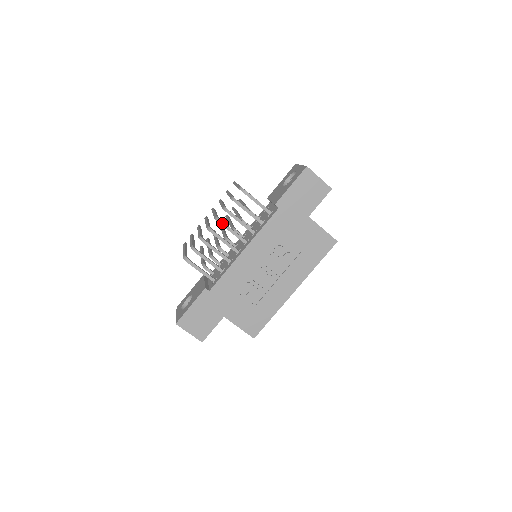
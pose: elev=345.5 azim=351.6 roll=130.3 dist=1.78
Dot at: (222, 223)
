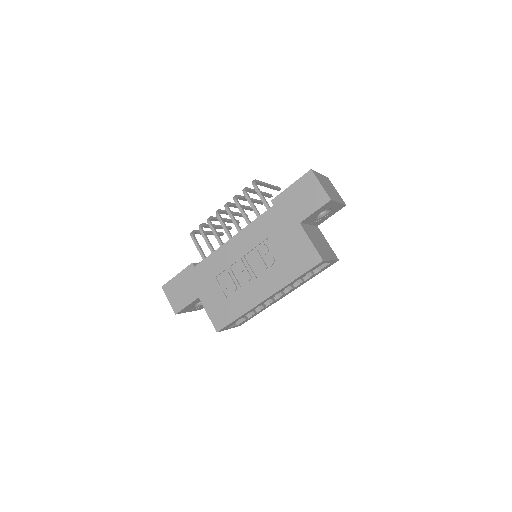
Dot at: (227, 208)
